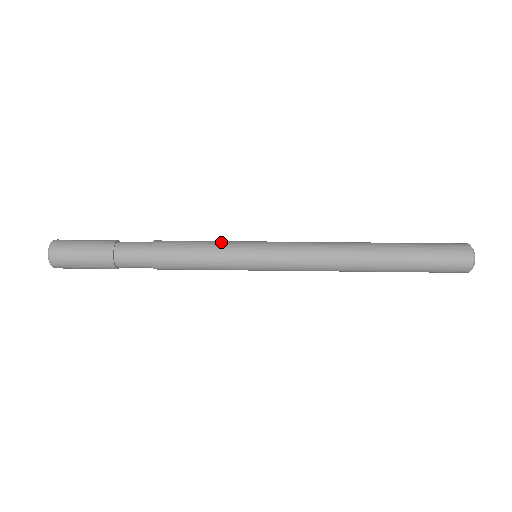
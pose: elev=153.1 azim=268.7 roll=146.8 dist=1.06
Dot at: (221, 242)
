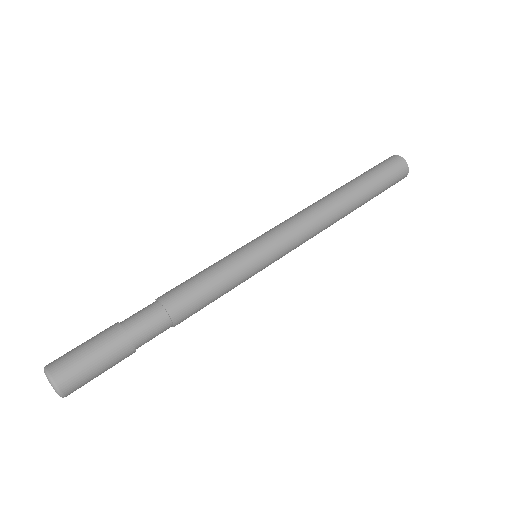
Dot at: (219, 260)
